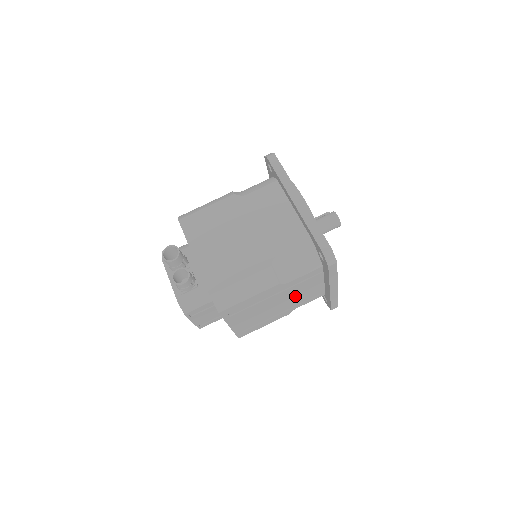
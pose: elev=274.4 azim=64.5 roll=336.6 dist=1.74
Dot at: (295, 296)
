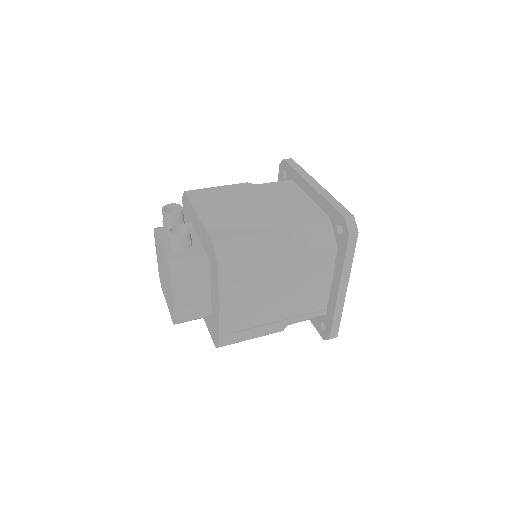
Dot at: (298, 294)
